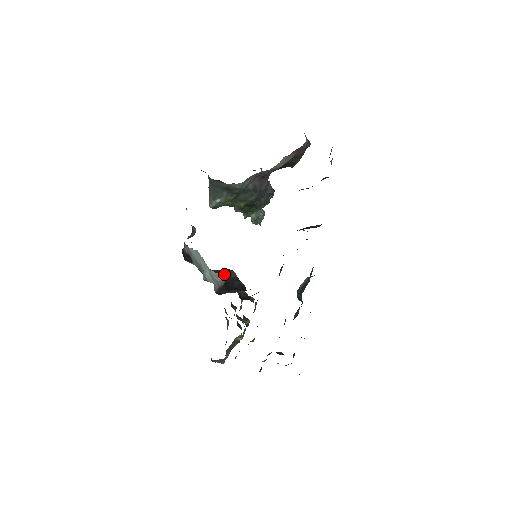
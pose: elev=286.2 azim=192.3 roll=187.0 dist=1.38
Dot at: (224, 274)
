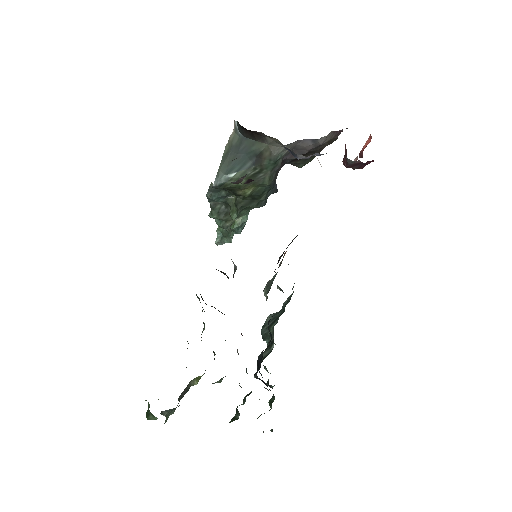
Dot at: occluded
